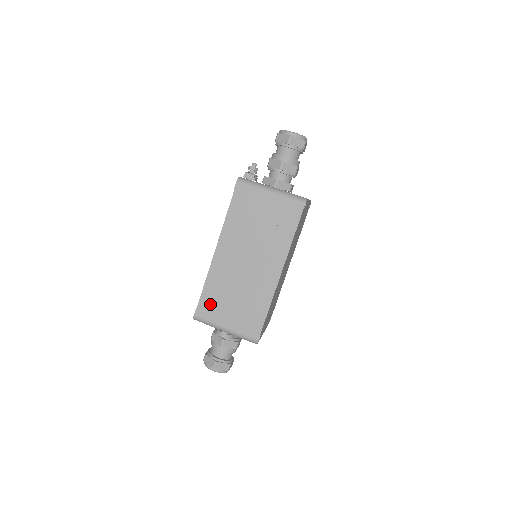
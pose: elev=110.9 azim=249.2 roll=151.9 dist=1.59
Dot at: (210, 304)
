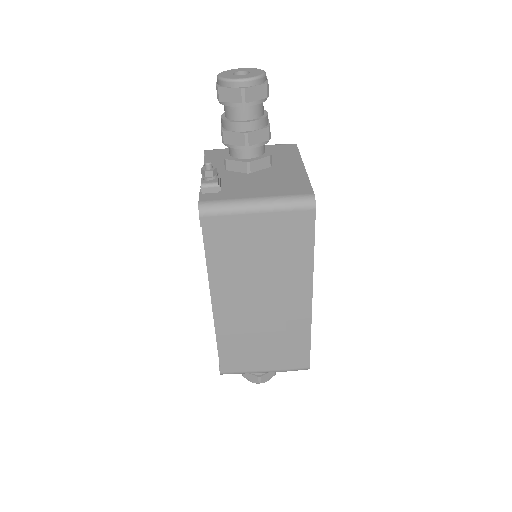
Dot at: (234, 357)
